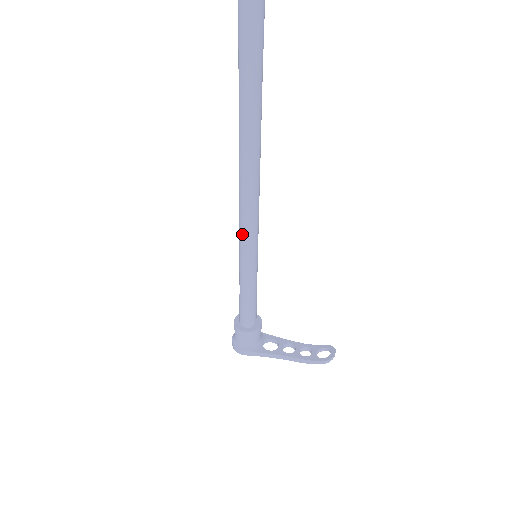
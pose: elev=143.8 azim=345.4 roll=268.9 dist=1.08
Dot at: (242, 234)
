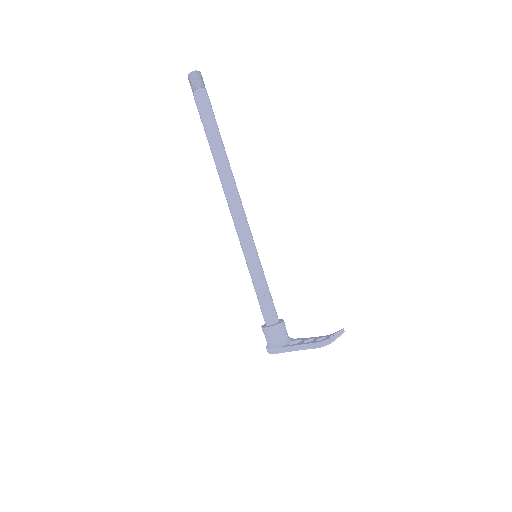
Dot at: (239, 238)
